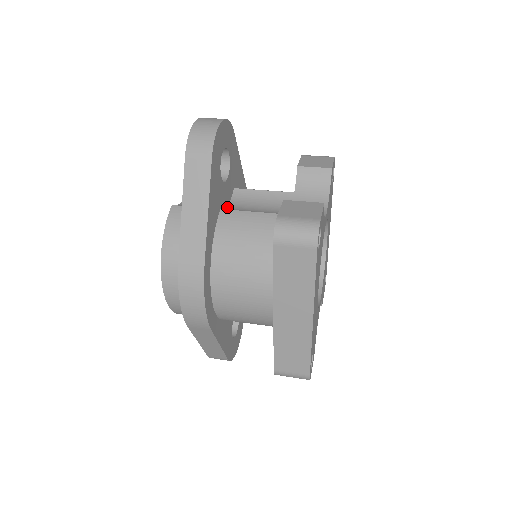
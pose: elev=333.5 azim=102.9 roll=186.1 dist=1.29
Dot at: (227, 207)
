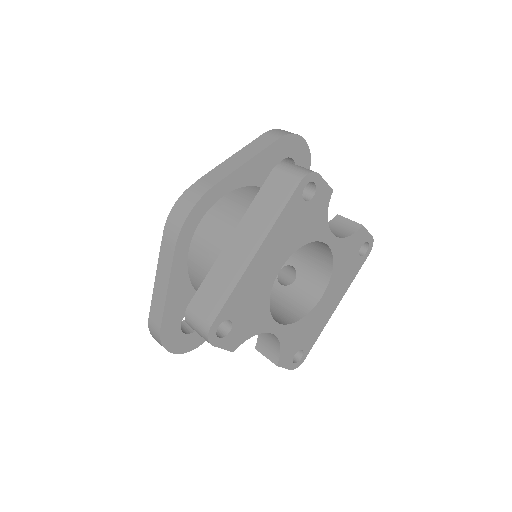
Dot at: occluded
